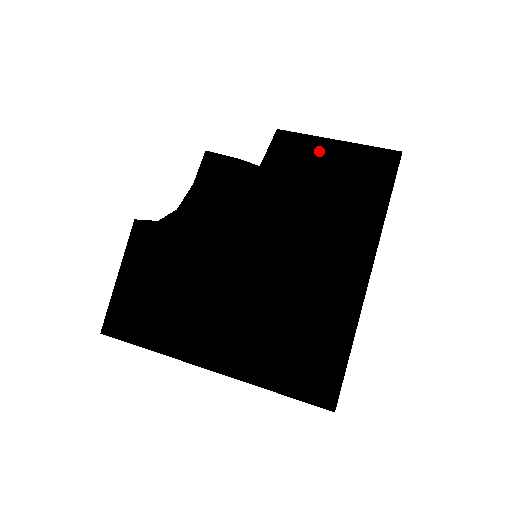
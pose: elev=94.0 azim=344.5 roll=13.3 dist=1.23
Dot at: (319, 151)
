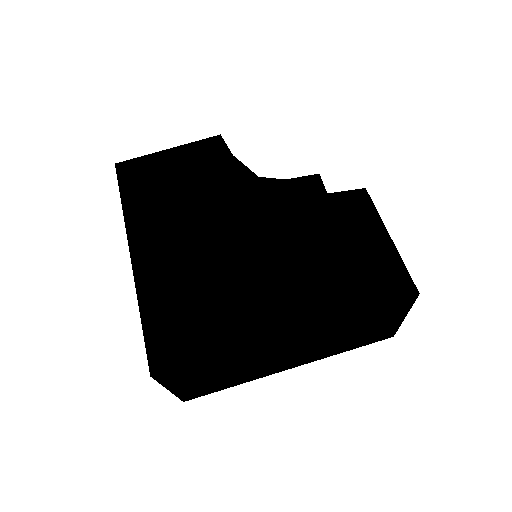
Dot at: (371, 229)
